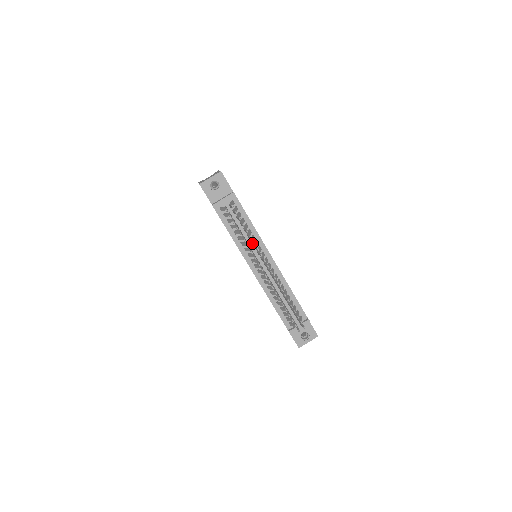
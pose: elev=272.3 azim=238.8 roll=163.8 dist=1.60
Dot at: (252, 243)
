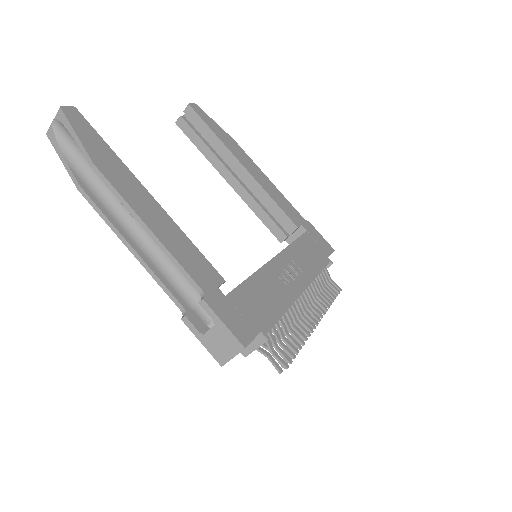
Dot at: (298, 332)
